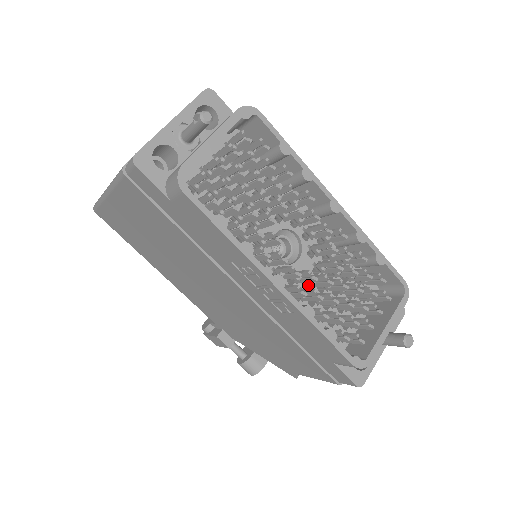
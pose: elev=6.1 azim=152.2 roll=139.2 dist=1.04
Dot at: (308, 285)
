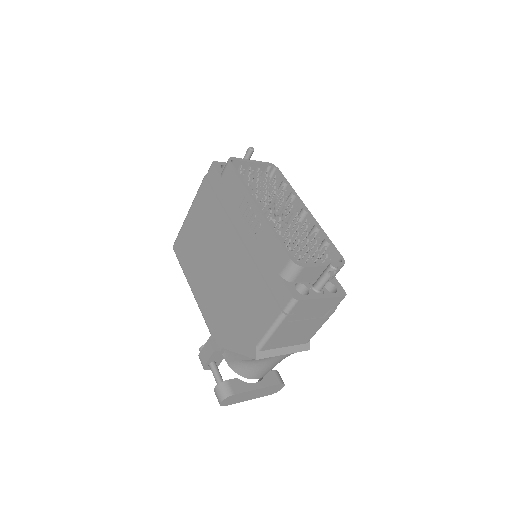
Dot at: occluded
